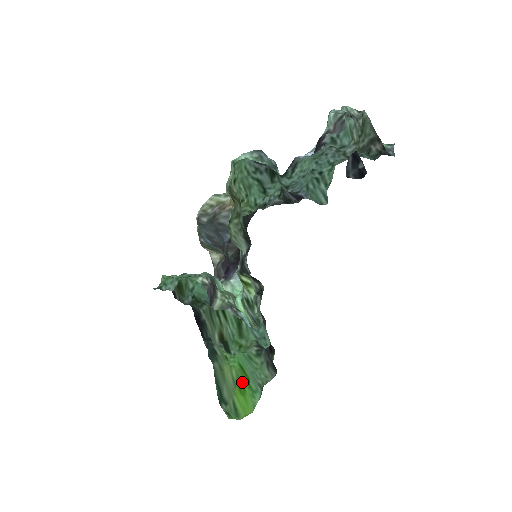
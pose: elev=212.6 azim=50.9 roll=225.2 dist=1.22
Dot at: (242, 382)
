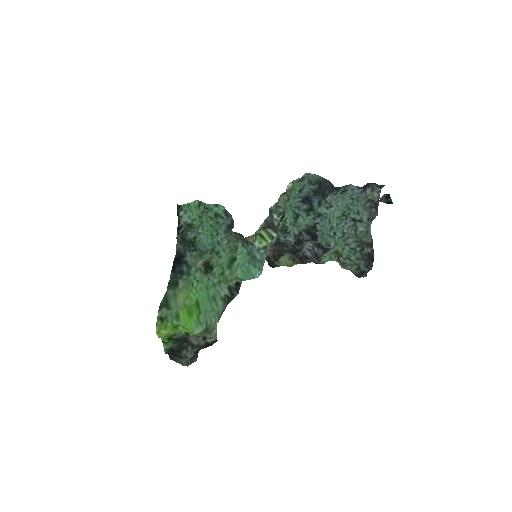
Dot at: (193, 309)
